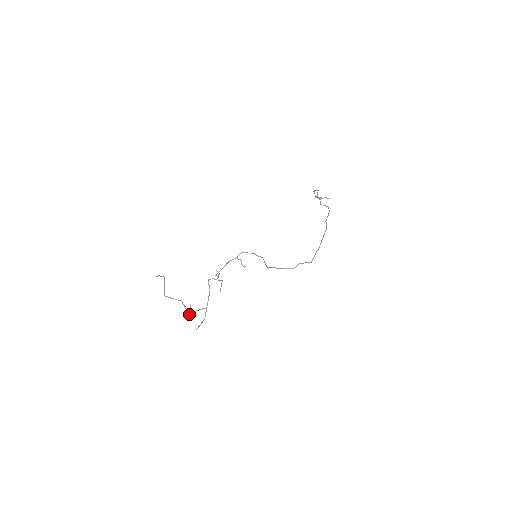
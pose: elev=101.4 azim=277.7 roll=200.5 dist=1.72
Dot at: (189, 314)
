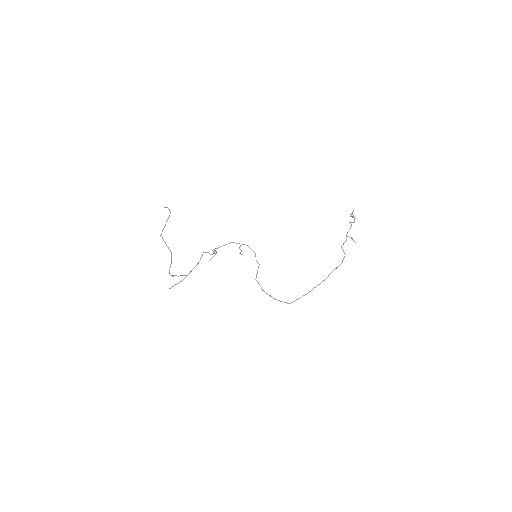
Dot at: (170, 274)
